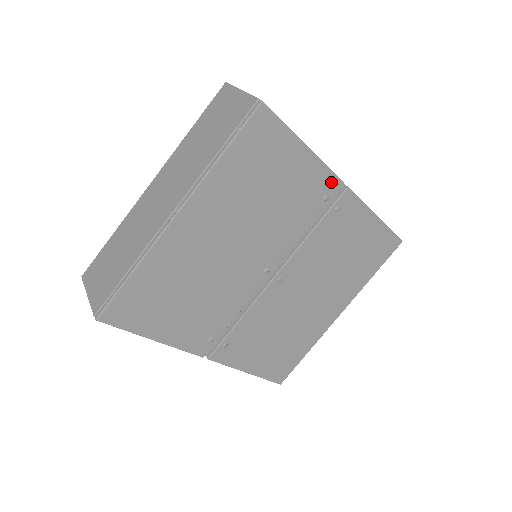
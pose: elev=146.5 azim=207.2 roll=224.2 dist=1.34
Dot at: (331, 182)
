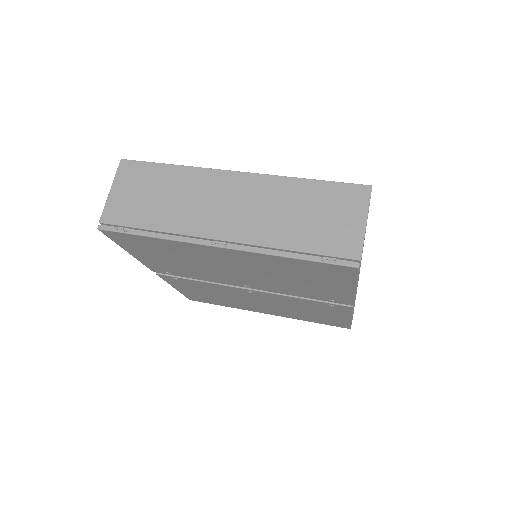
Dot at: (346, 301)
